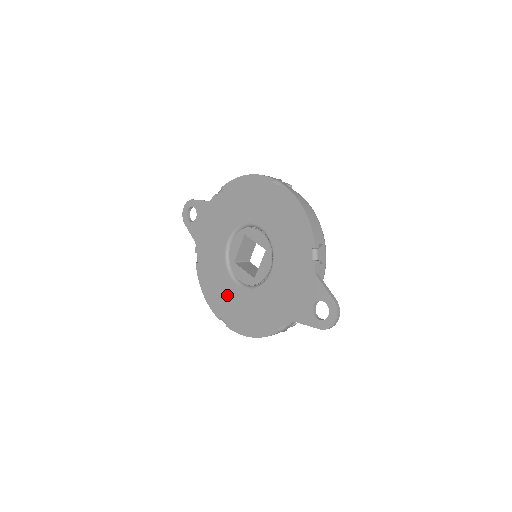
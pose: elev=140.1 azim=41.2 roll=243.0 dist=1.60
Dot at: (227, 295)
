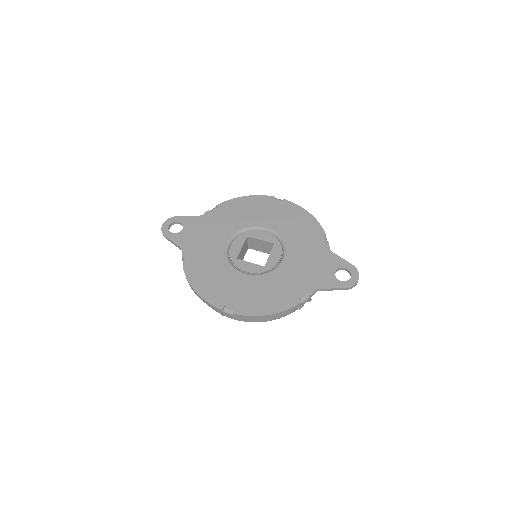
Dot at: (232, 285)
